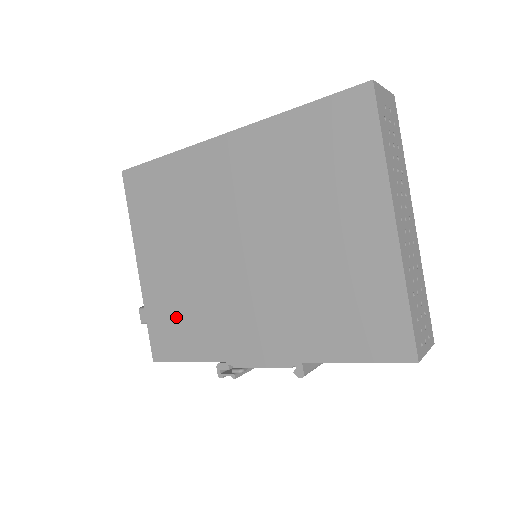
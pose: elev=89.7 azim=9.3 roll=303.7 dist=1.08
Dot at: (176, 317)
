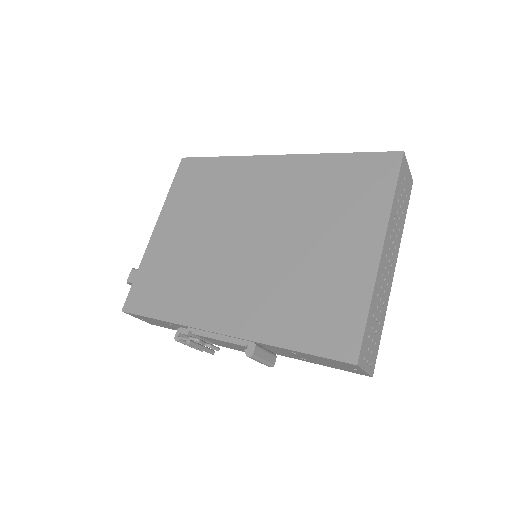
Dot at: (164, 278)
